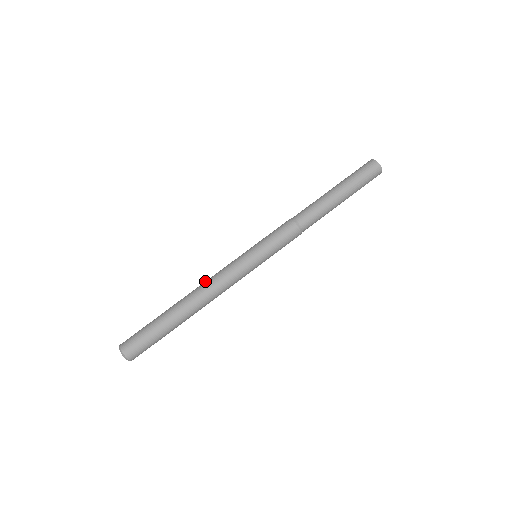
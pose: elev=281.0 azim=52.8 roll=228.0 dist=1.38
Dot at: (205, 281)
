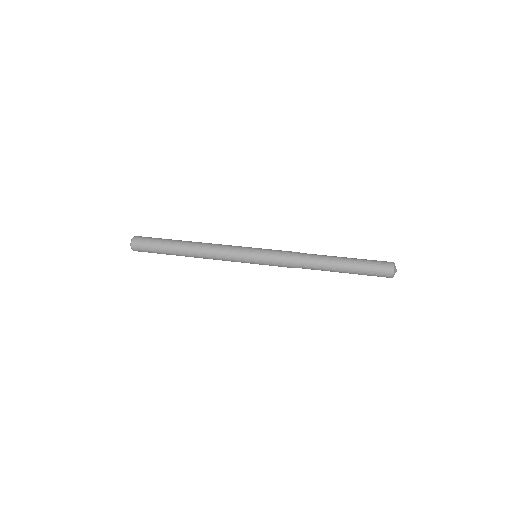
Dot at: occluded
